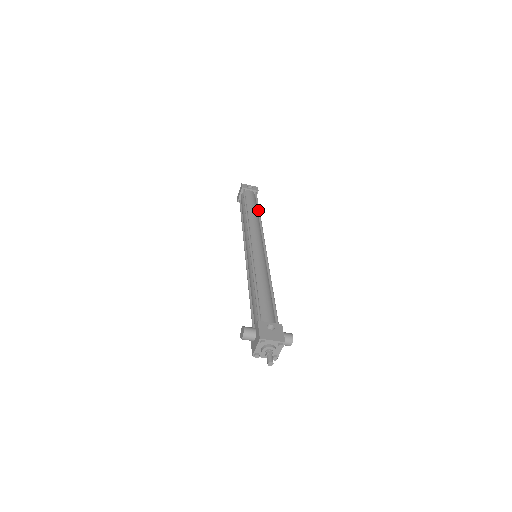
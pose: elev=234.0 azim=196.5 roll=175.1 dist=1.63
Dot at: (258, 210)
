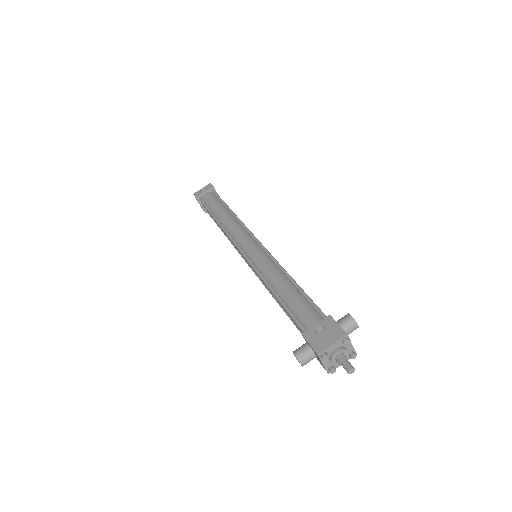
Dot at: (225, 206)
